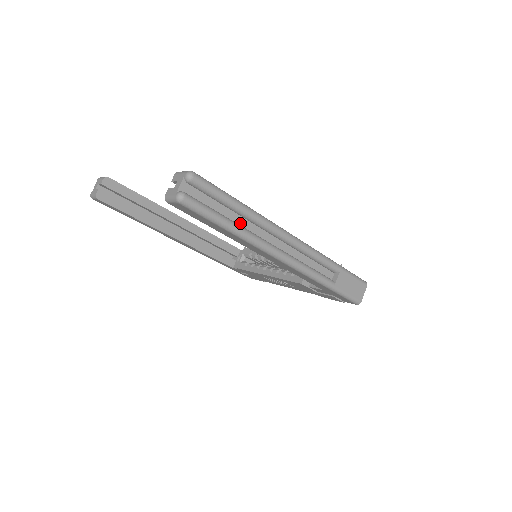
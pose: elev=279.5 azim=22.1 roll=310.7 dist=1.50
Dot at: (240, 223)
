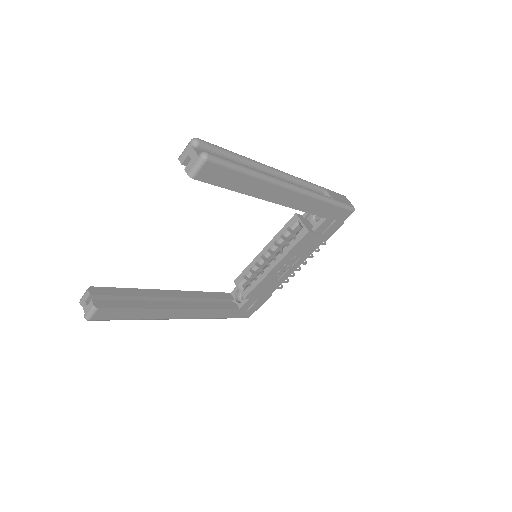
Dot at: occluded
